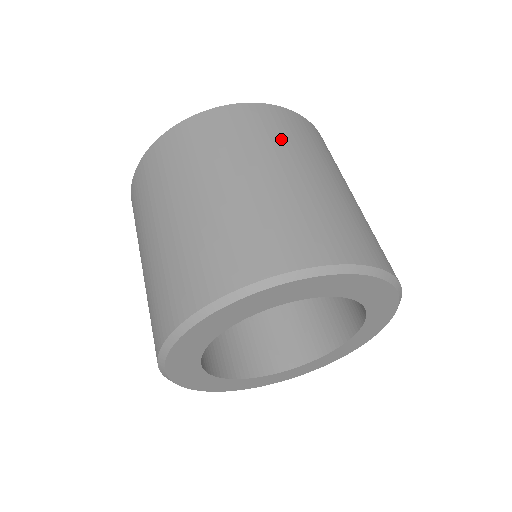
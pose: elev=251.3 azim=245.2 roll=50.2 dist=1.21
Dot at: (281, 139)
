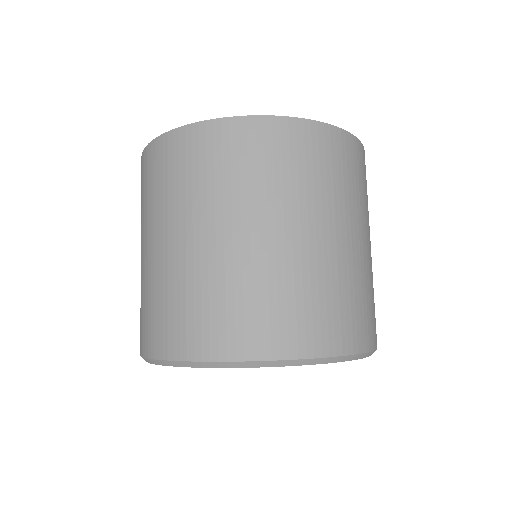
Dot at: (337, 185)
